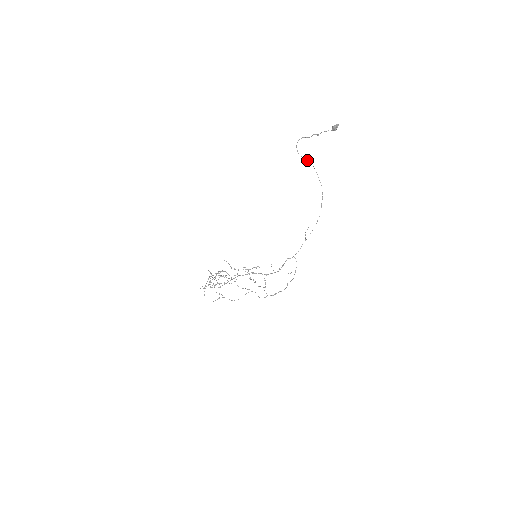
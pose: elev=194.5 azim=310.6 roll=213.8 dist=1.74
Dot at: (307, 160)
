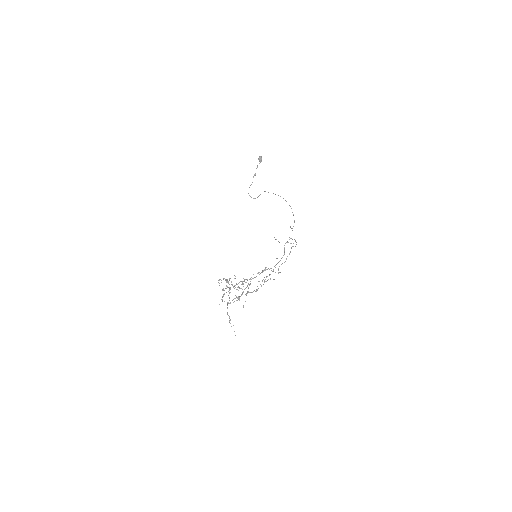
Dot at: (260, 194)
